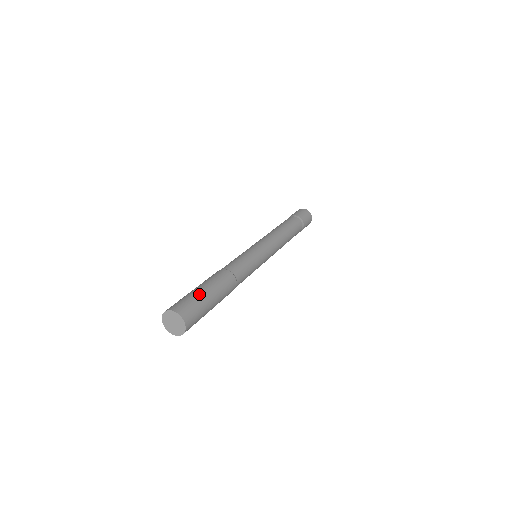
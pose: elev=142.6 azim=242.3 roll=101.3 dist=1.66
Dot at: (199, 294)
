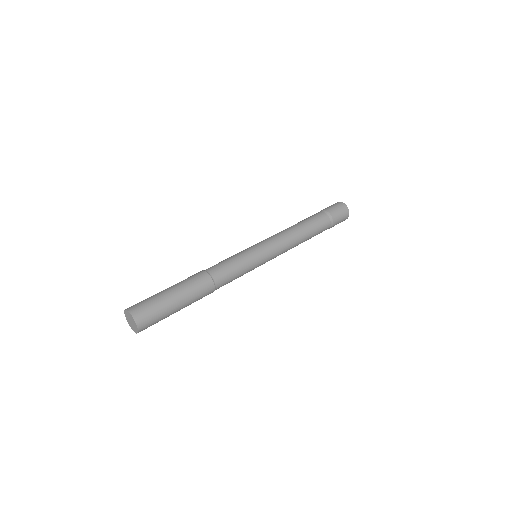
Dot at: (163, 297)
